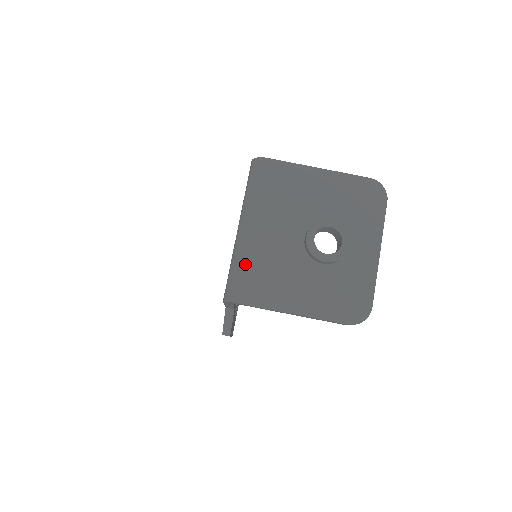
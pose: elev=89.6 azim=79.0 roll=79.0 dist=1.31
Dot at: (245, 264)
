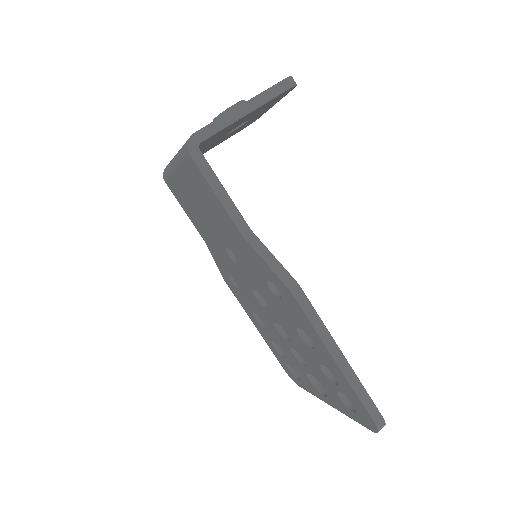
Dot at: occluded
